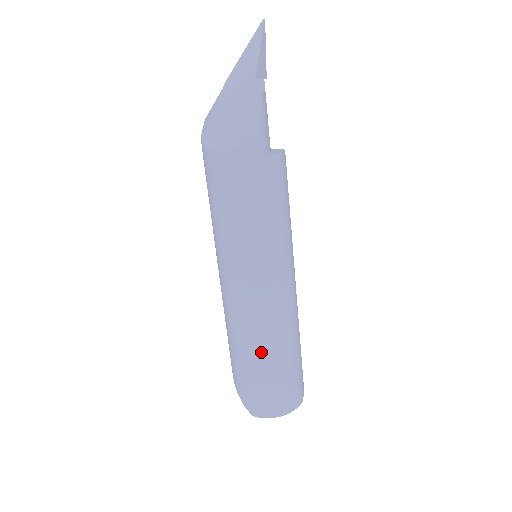
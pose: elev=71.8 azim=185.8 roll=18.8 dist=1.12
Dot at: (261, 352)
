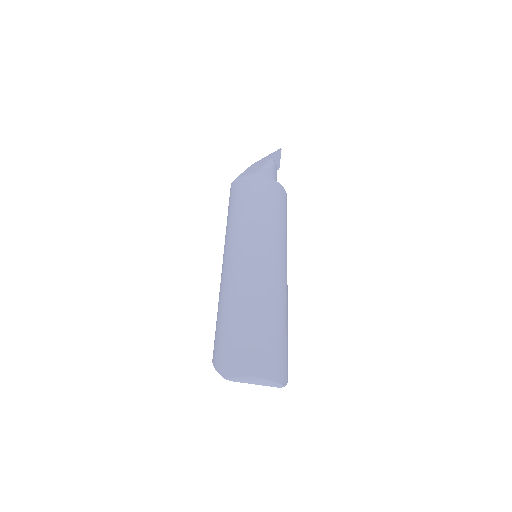
Dot at: (246, 303)
